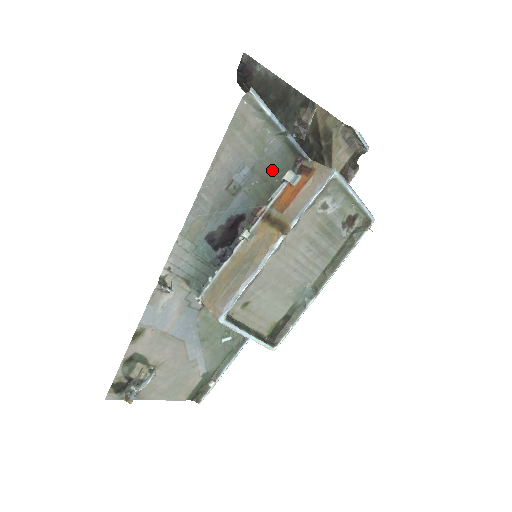
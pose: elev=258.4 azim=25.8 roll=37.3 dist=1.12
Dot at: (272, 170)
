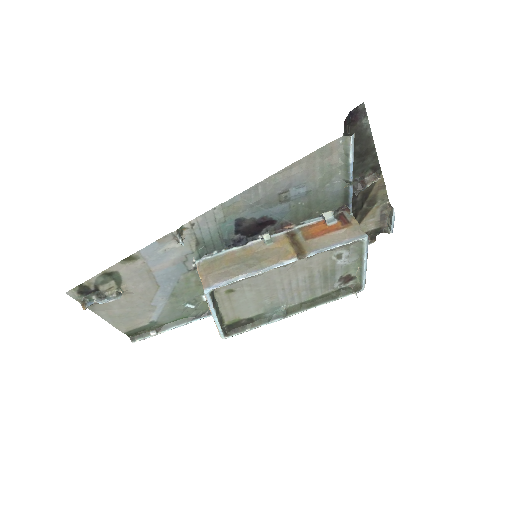
Dot at: (320, 202)
